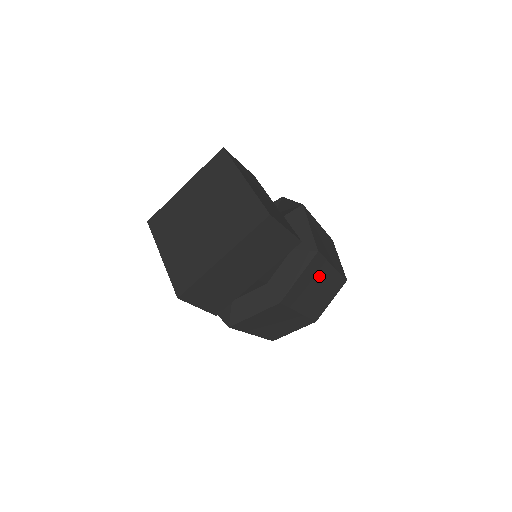
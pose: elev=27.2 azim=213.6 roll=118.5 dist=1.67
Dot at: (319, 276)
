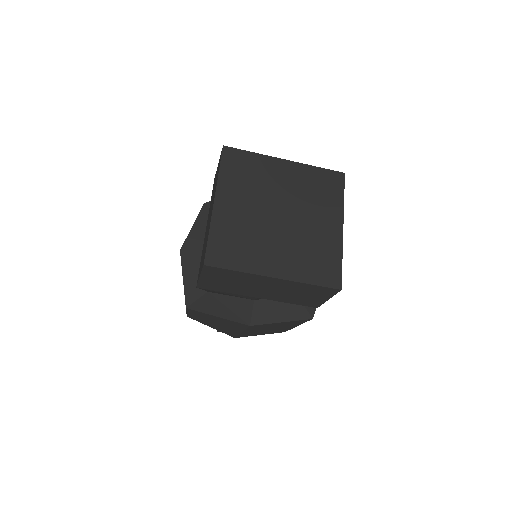
Dot at: occluded
